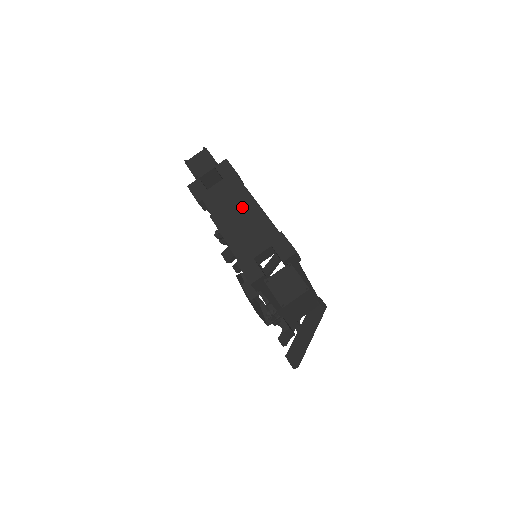
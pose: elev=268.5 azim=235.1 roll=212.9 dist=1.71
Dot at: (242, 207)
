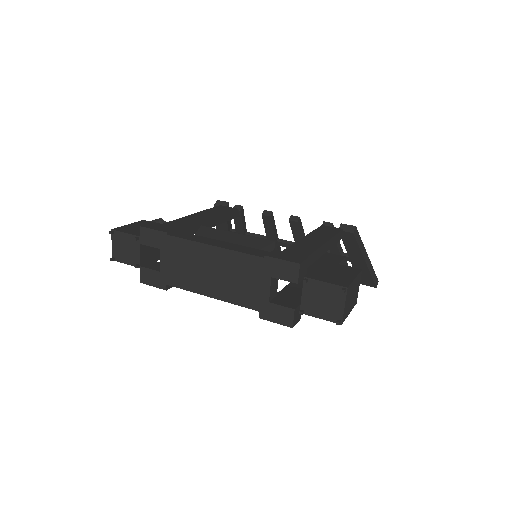
Dot at: (206, 262)
